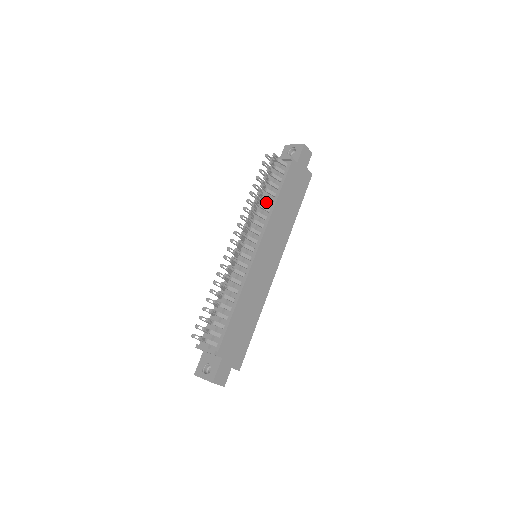
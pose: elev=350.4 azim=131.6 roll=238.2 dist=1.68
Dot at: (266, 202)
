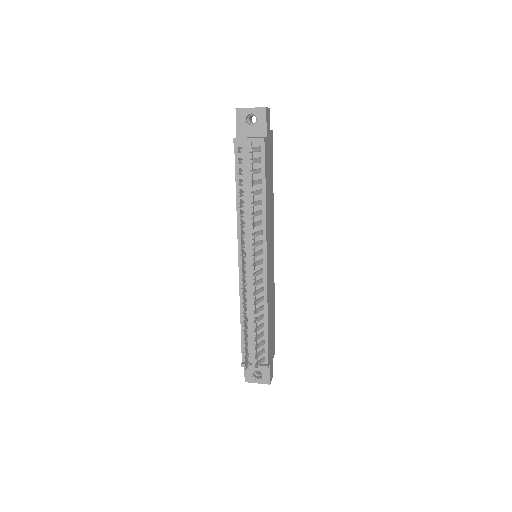
Dot at: occluded
